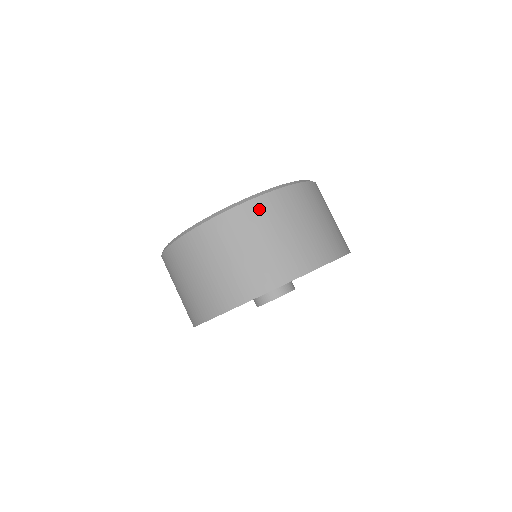
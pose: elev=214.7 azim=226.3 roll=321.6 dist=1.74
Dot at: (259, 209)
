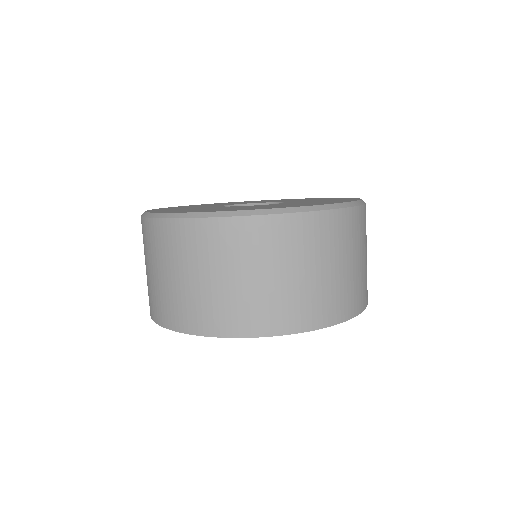
Dot at: (278, 231)
